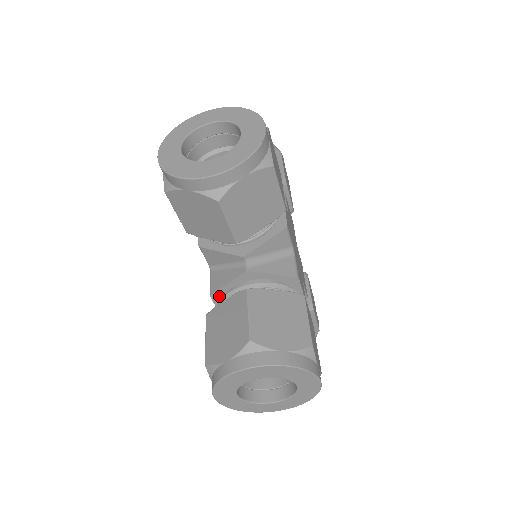
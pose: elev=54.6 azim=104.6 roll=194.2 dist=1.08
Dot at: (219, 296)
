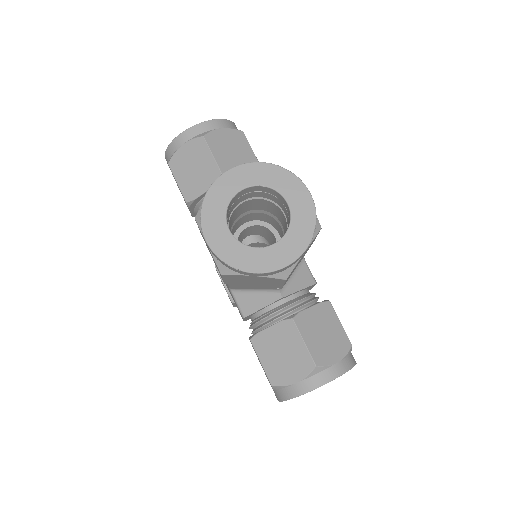
Dot at: occluded
